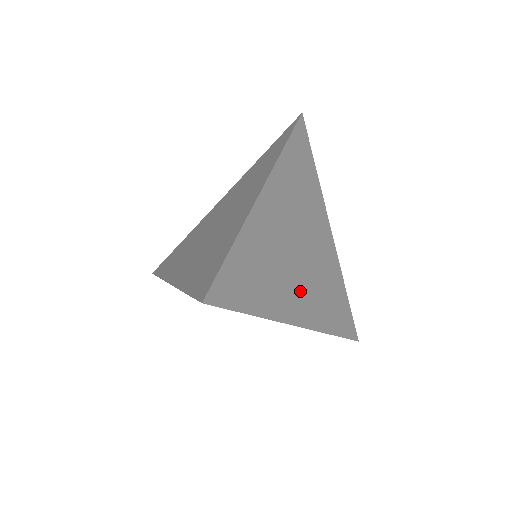
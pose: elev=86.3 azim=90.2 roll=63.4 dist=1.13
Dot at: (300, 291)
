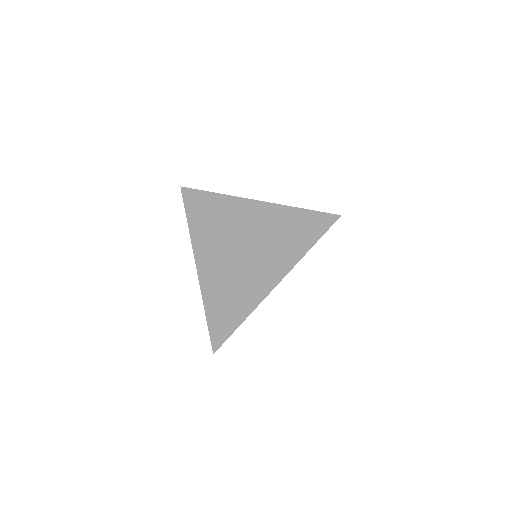
Dot at: occluded
